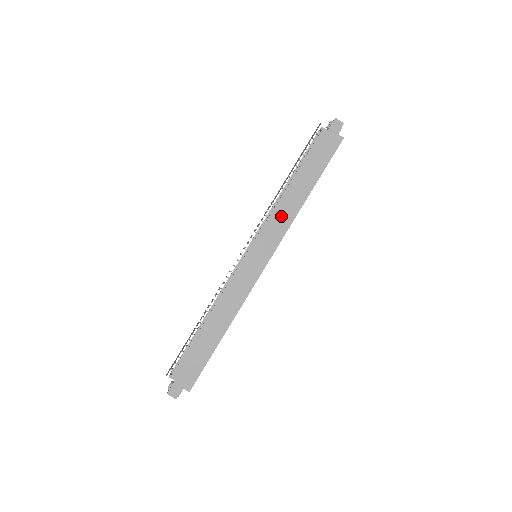
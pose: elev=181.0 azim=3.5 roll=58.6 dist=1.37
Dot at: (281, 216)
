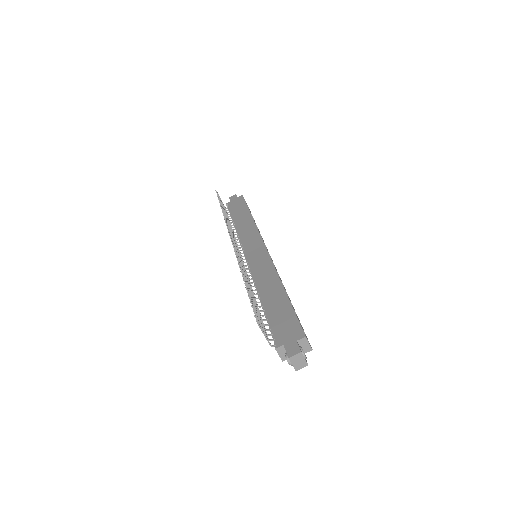
Dot at: (246, 232)
